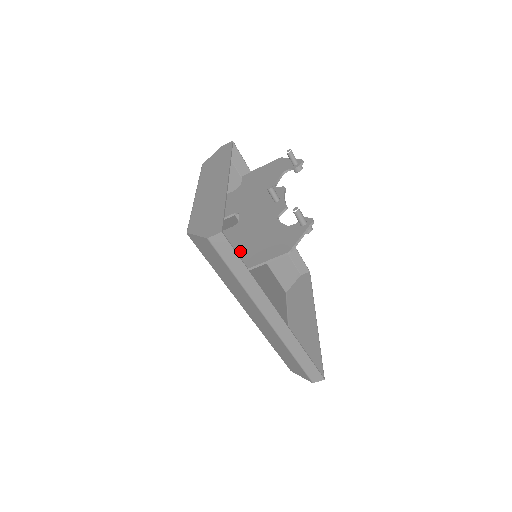
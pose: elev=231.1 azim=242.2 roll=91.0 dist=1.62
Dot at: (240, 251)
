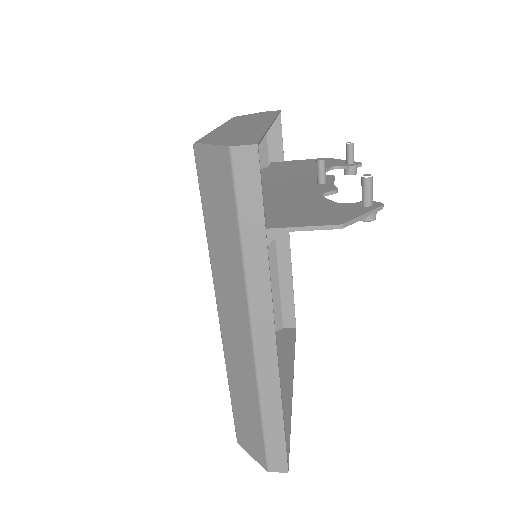
Dot at: occluded
